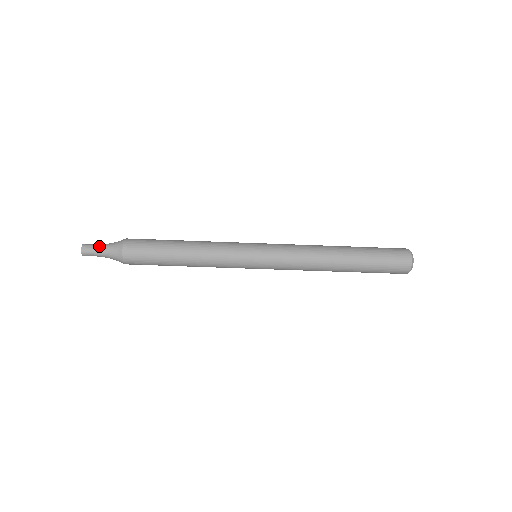
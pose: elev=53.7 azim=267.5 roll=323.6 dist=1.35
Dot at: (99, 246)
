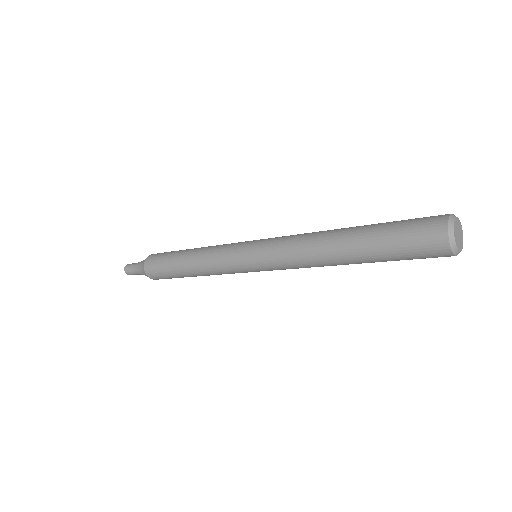
Dot at: (134, 271)
